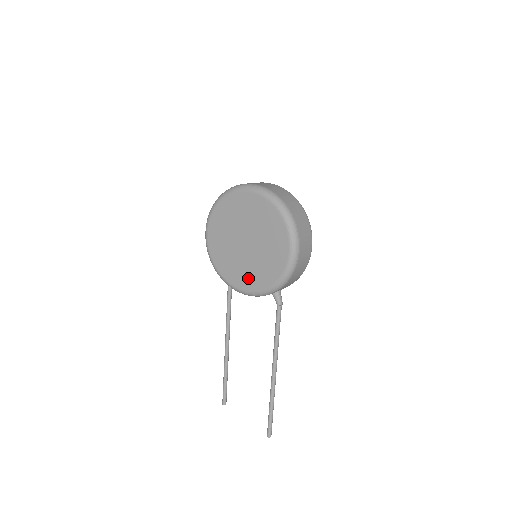
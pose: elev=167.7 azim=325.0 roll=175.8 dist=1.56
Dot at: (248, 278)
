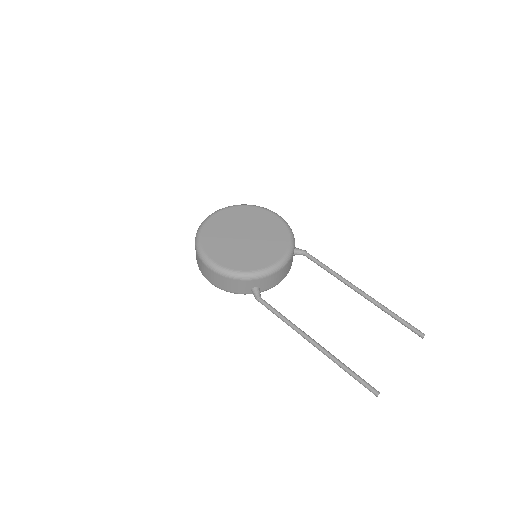
Dot at: (272, 251)
